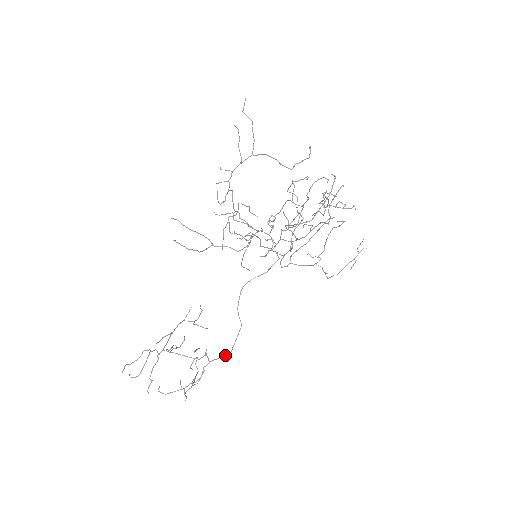
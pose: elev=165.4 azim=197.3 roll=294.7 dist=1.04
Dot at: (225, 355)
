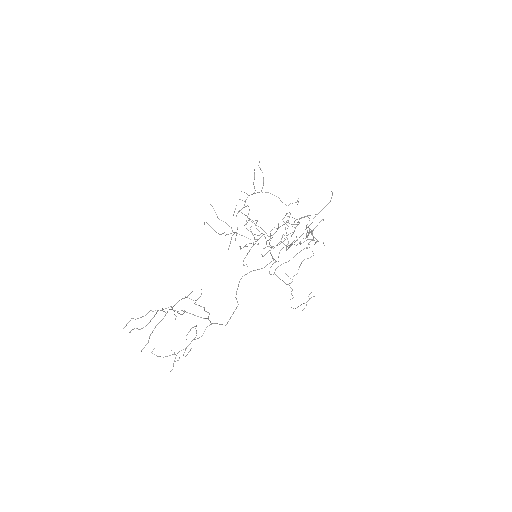
Dot at: occluded
